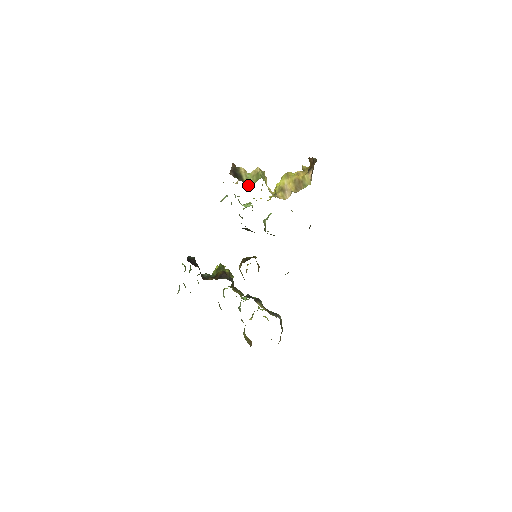
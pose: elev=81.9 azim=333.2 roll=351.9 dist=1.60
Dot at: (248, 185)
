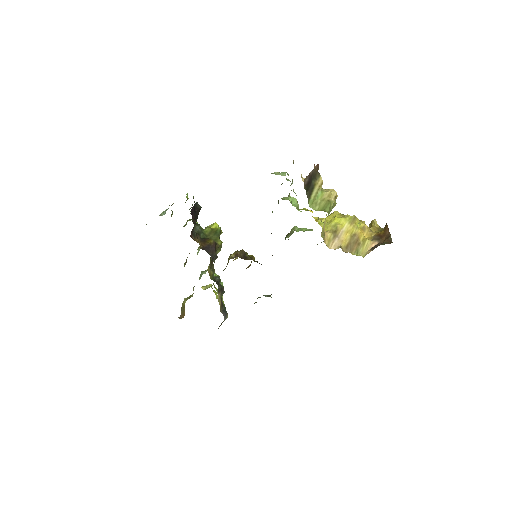
Dot at: (310, 206)
